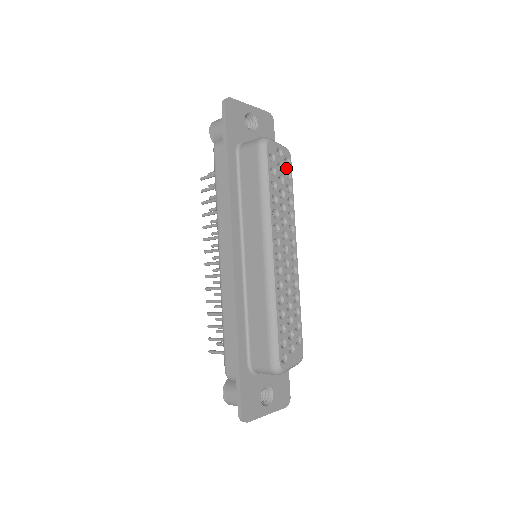
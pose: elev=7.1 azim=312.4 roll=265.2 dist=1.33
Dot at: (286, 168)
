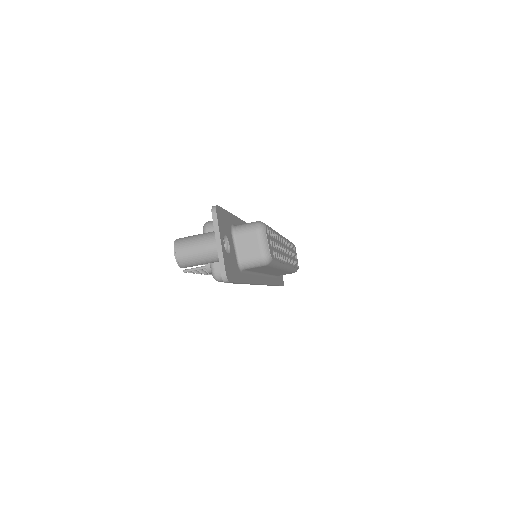
Dot at: occluded
